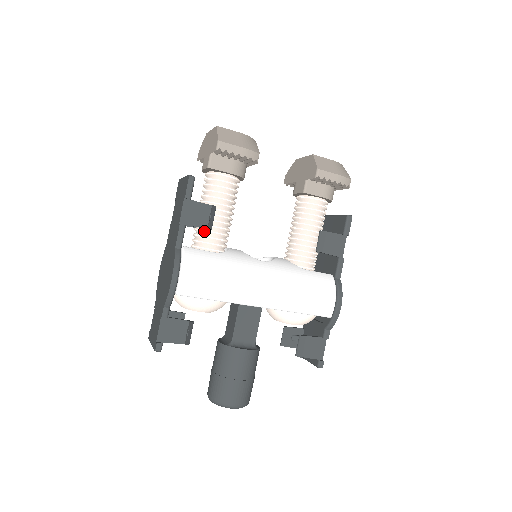
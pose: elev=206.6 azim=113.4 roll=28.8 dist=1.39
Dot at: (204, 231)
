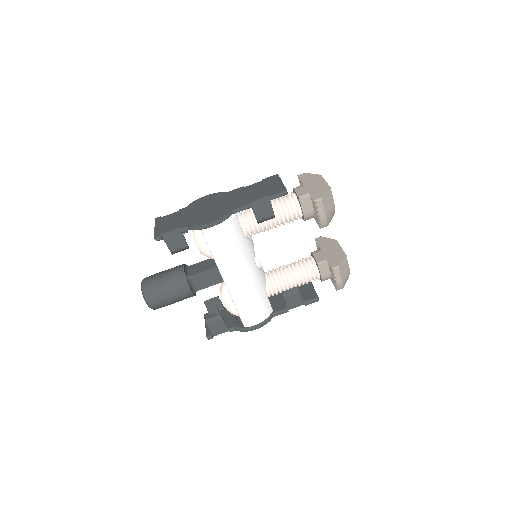
Dot at: (254, 218)
